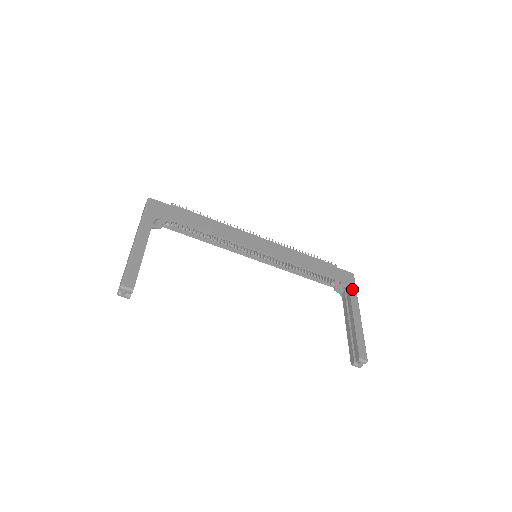
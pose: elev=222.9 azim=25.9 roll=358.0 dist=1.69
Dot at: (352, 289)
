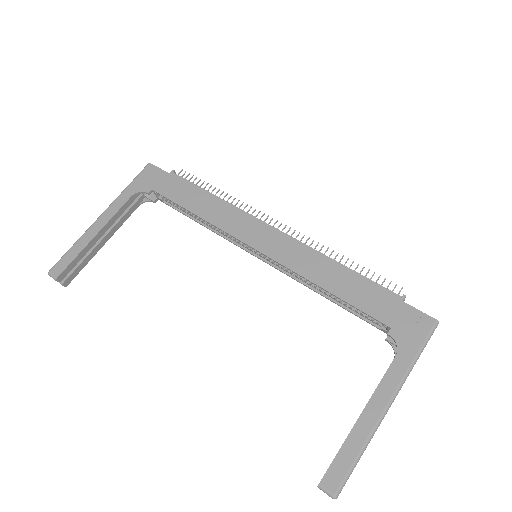
Dot at: (407, 350)
